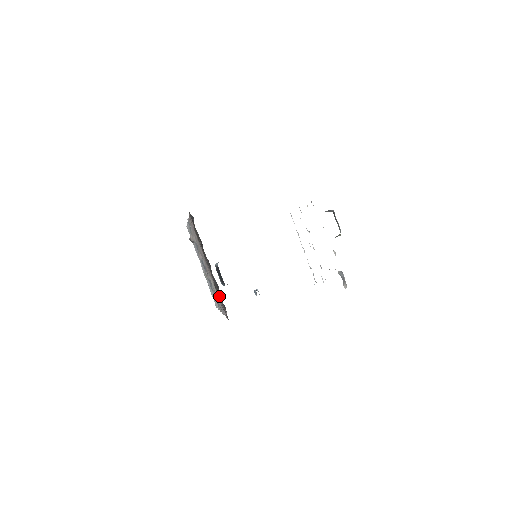
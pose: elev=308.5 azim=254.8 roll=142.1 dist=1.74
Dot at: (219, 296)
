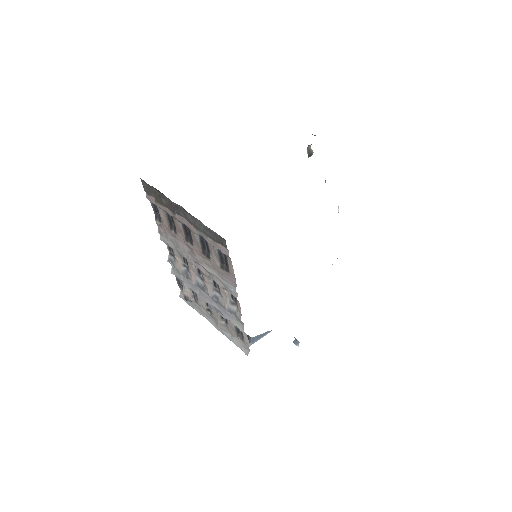
Dot at: (205, 233)
